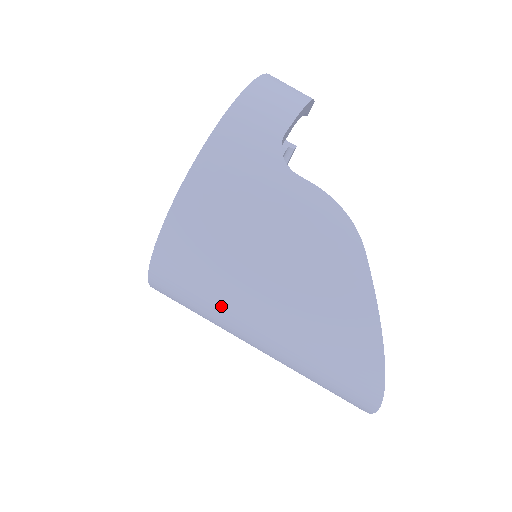
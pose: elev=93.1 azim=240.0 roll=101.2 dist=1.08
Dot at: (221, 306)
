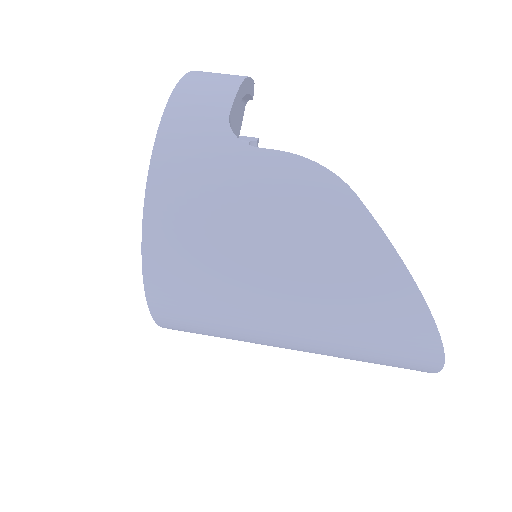
Dot at: (235, 316)
